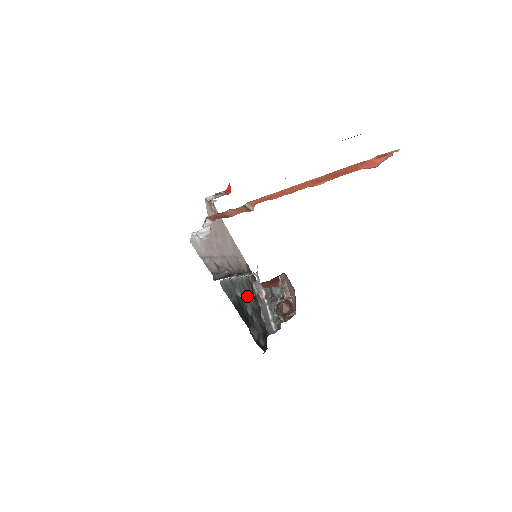
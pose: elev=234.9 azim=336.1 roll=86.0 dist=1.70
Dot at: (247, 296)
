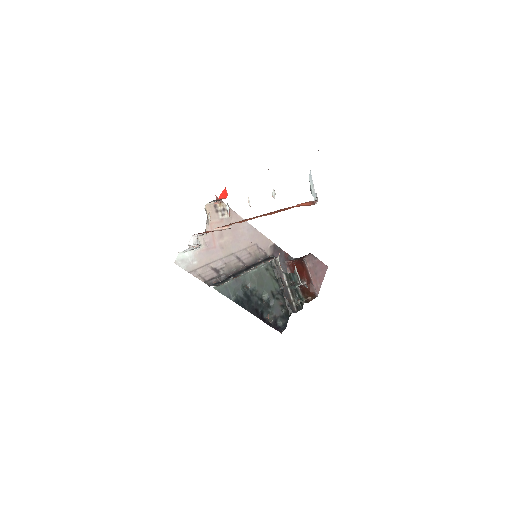
Dot at: (264, 283)
